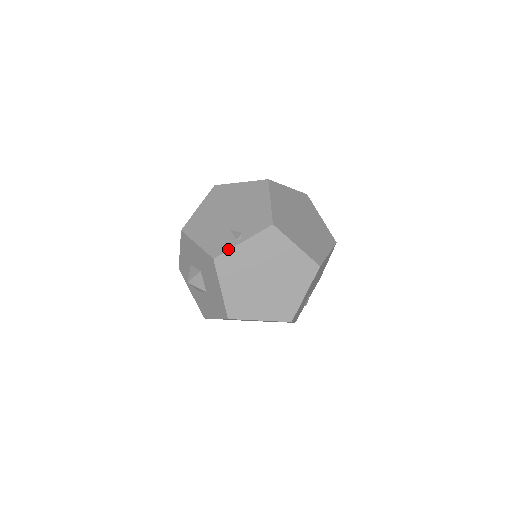
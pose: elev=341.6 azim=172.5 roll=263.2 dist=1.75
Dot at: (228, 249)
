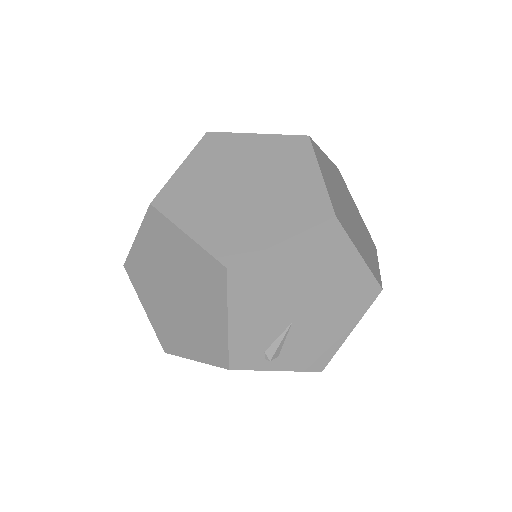
Dot at: (233, 133)
